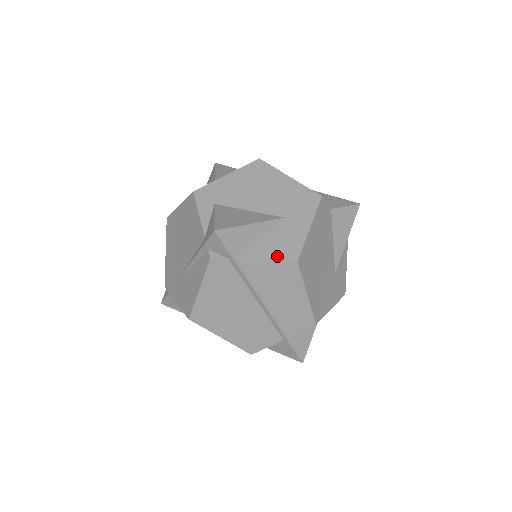
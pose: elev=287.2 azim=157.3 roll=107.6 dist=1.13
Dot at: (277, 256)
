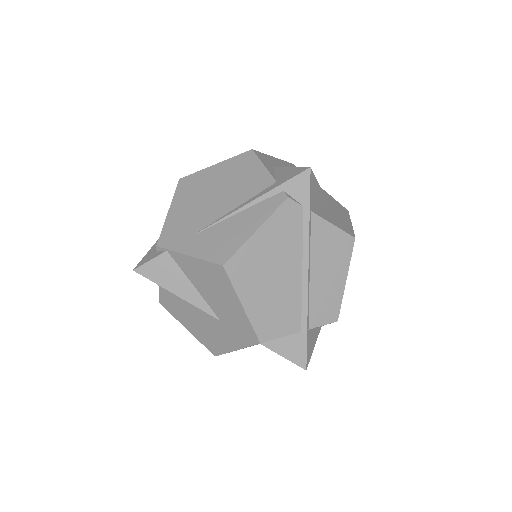
Dot at: (339, 226)
